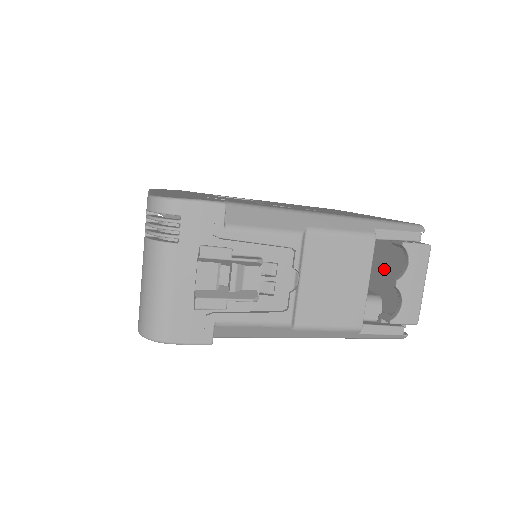
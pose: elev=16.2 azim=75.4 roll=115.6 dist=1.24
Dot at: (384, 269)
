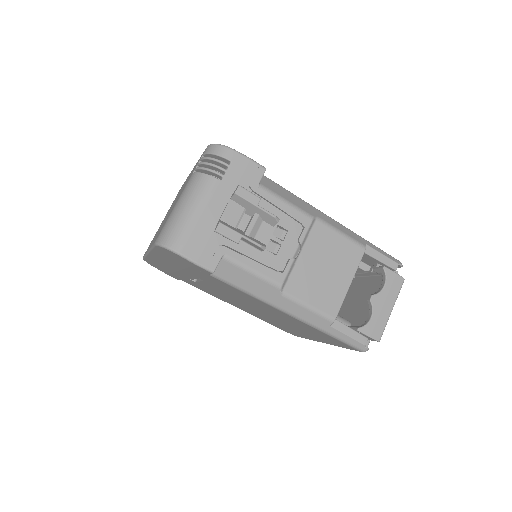
Dot at: (358, 304)
